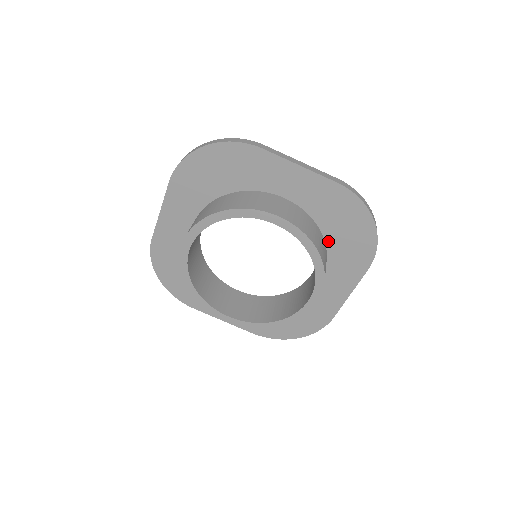
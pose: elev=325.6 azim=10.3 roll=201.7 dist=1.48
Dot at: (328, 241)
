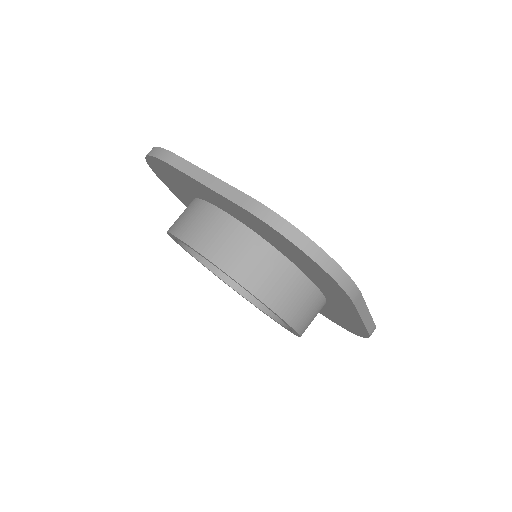
Dot at: (292, 261)
